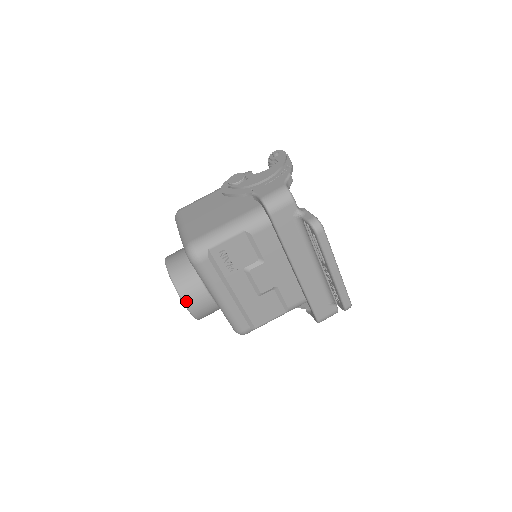
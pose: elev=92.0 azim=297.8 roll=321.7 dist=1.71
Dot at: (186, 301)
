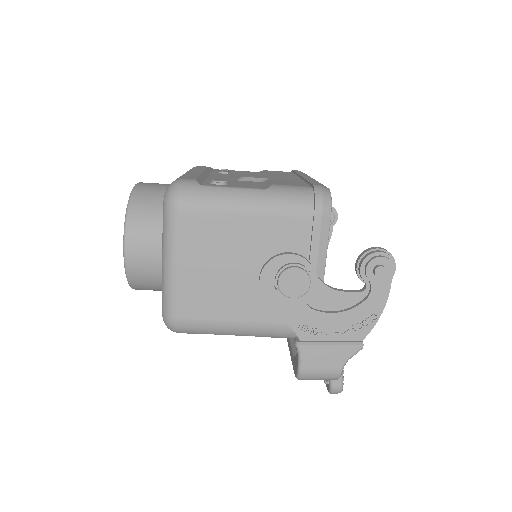
Dot at: occluded
